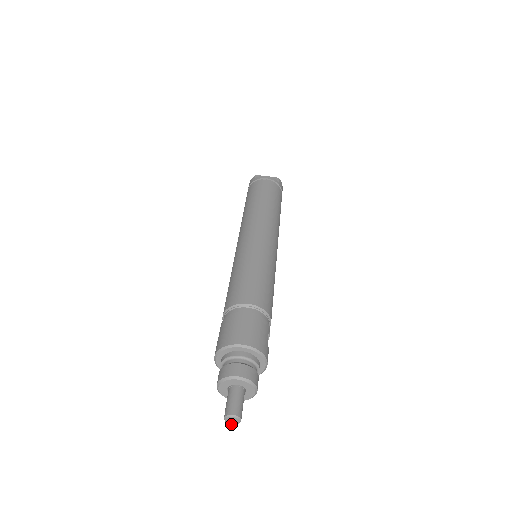
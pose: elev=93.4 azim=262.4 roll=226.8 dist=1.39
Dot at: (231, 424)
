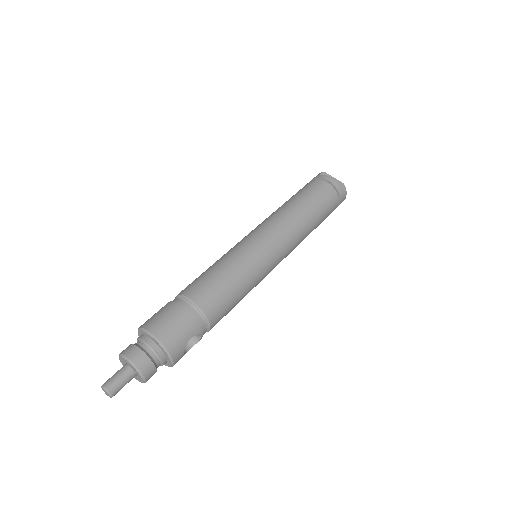
Dot at: (106, 394)
